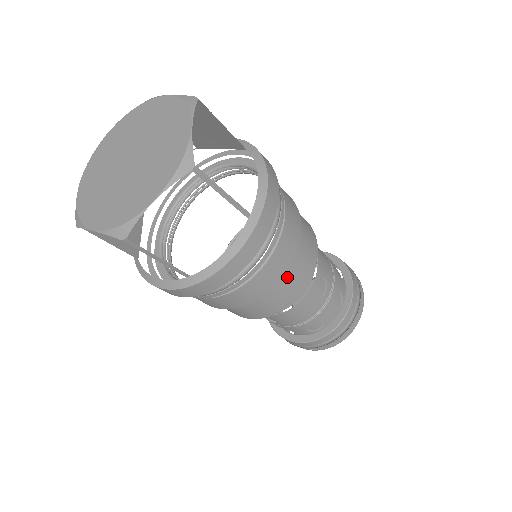
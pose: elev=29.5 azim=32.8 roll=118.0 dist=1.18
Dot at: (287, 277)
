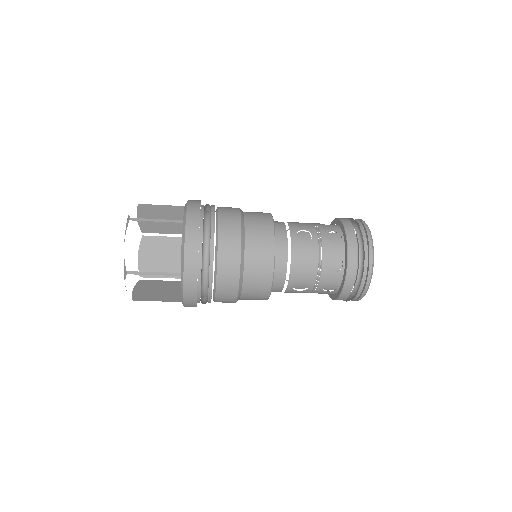
Dot at: (249, 239)
